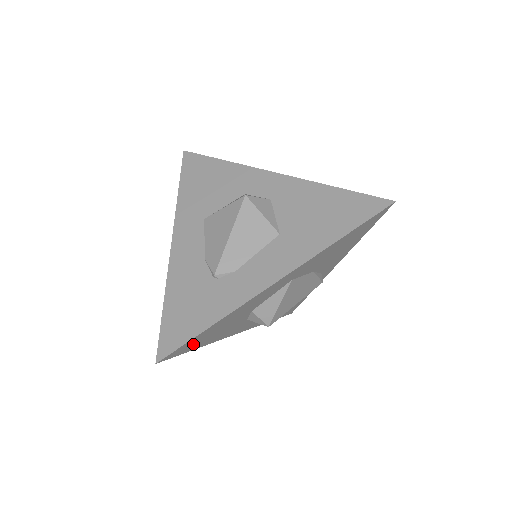
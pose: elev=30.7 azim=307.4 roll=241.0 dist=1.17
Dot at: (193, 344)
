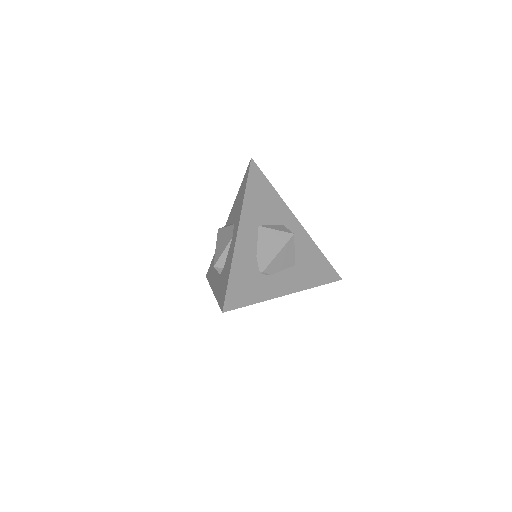
Dot at: occluded
